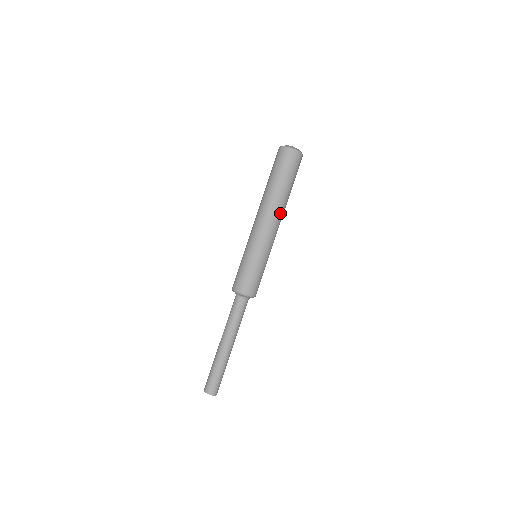
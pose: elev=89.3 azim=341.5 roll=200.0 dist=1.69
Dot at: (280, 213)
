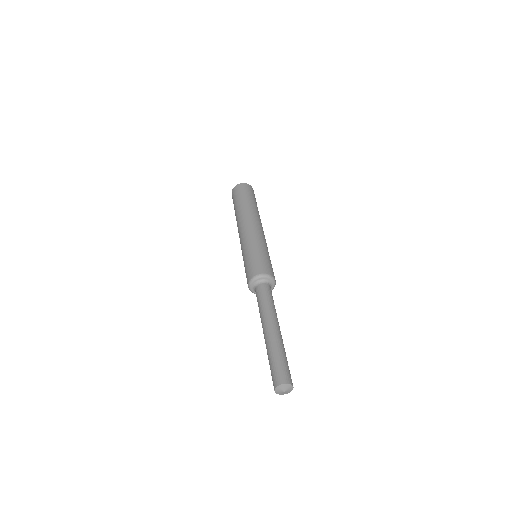
Dot at: (247, 217)
